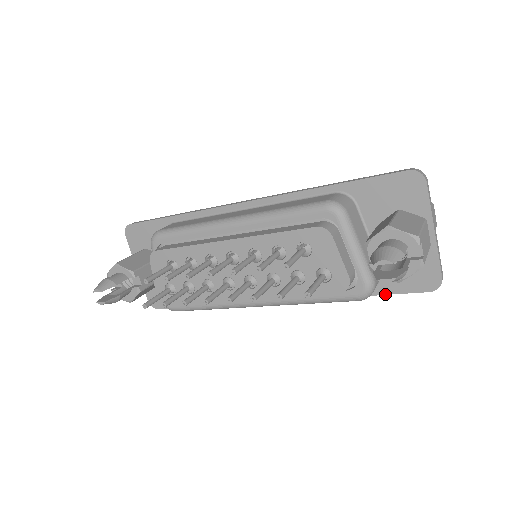
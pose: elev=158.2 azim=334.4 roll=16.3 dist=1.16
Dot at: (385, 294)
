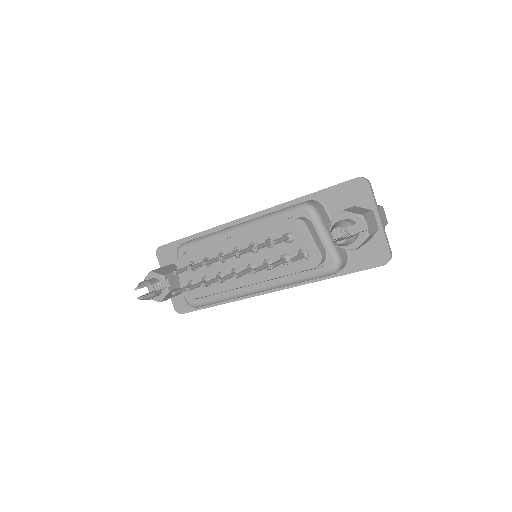
Dot at: (352, 272)
